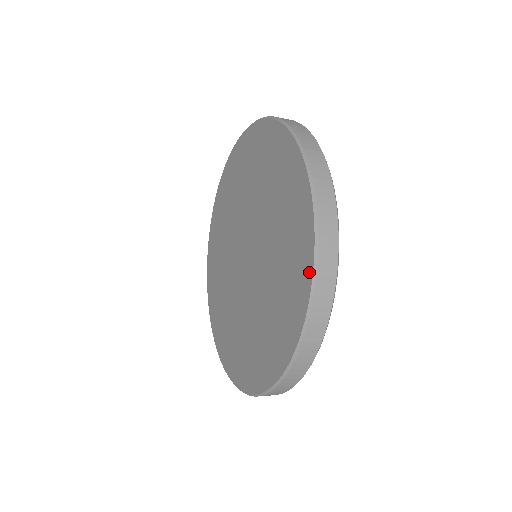
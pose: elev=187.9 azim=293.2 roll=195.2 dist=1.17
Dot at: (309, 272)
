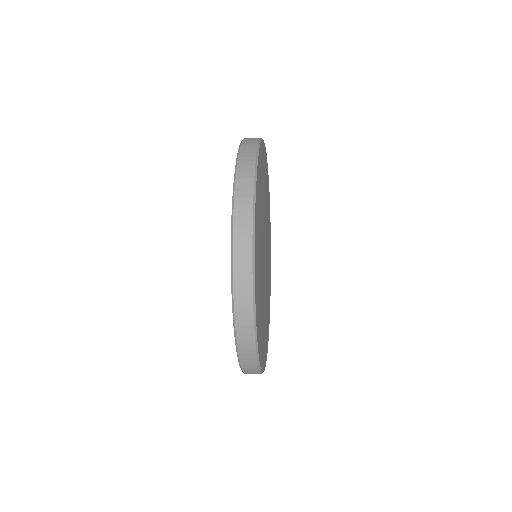
Dot at: occluded
